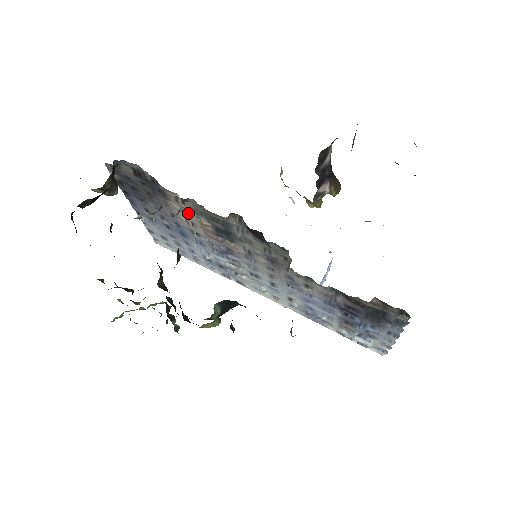
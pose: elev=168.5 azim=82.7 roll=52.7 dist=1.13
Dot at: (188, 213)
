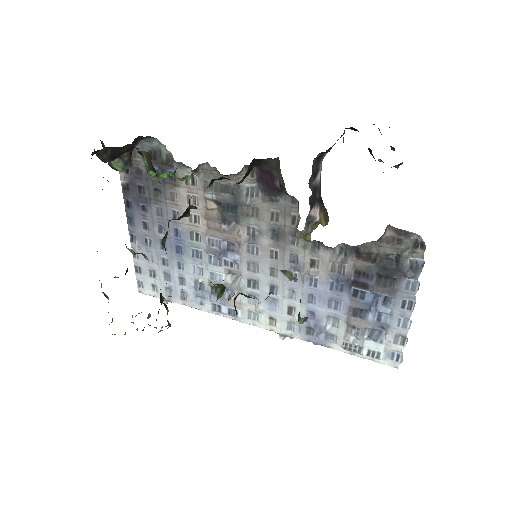
Dot at: (194, 200)
